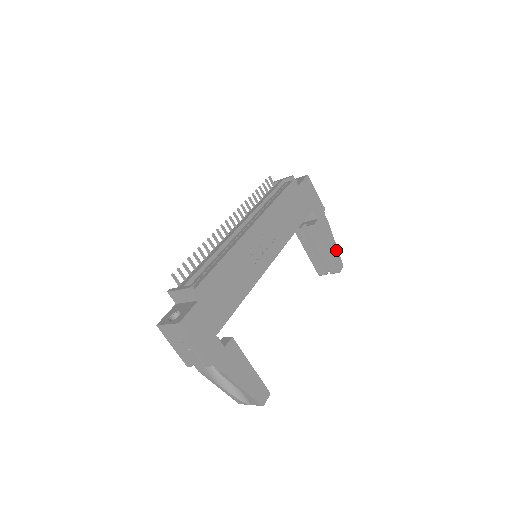
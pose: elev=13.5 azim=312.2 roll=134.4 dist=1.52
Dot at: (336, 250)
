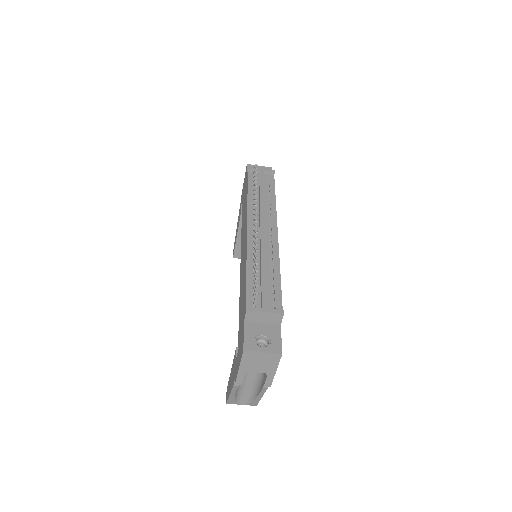
Dot at: occluded
